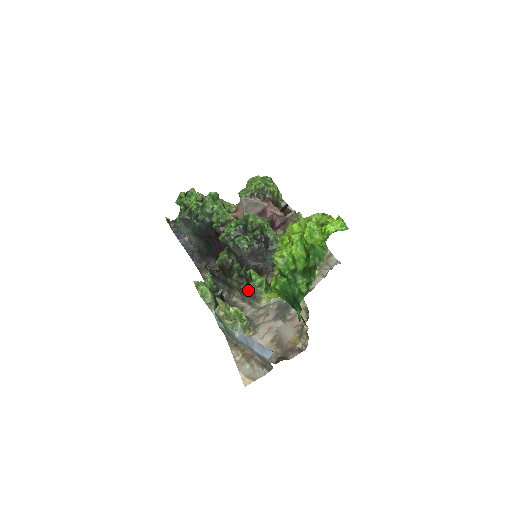
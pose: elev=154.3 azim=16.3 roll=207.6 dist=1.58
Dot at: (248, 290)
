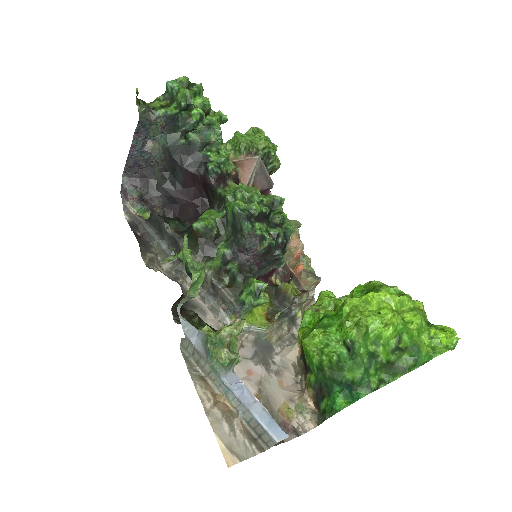
Dot at: (232, 298)
